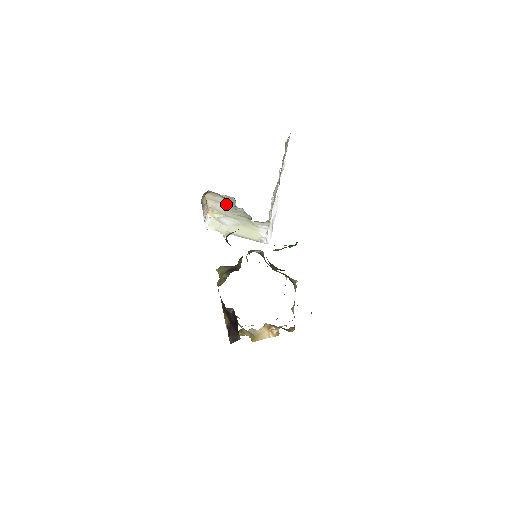
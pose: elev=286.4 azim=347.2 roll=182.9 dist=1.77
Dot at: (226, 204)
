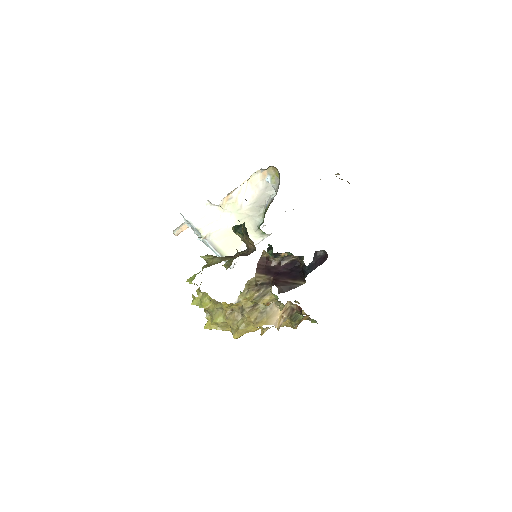
Dot at: (257, 195)
